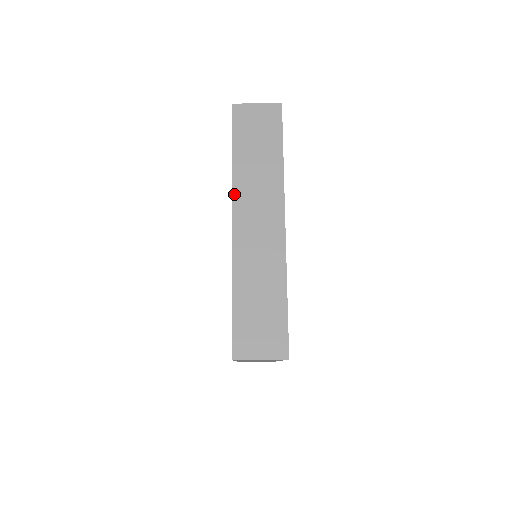
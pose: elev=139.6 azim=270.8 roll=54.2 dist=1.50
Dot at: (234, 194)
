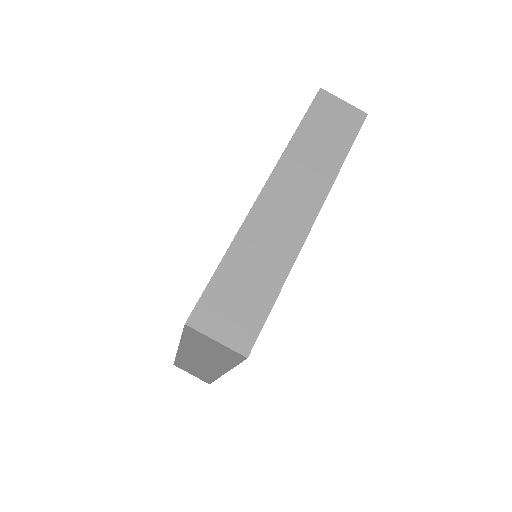
Dot at: (181, 347)
